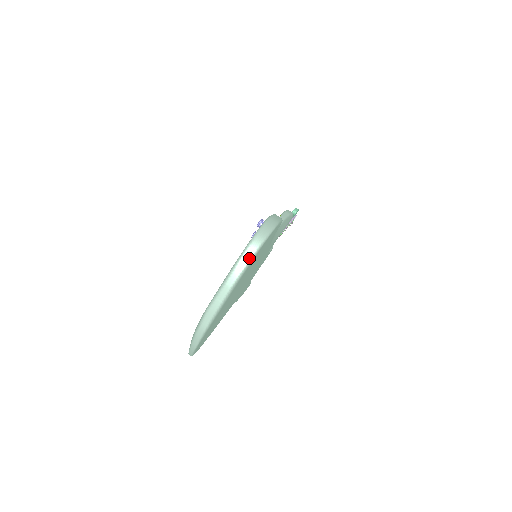
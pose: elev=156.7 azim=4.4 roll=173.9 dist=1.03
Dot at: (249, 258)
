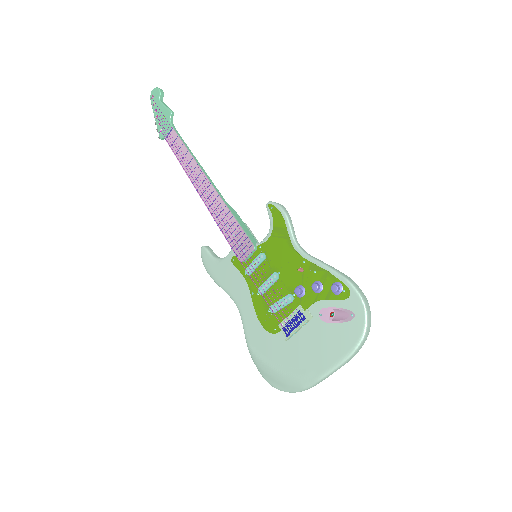
Dot at: occluded
